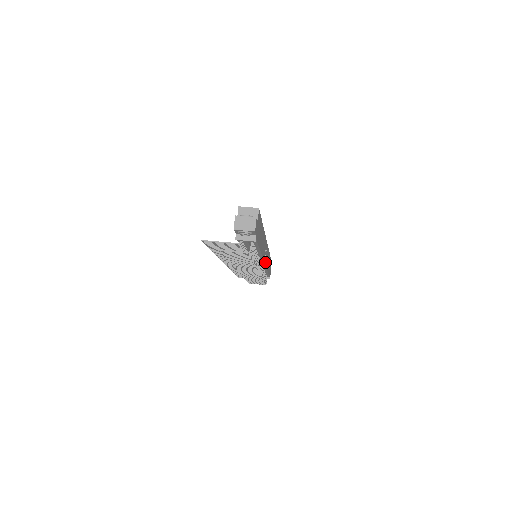
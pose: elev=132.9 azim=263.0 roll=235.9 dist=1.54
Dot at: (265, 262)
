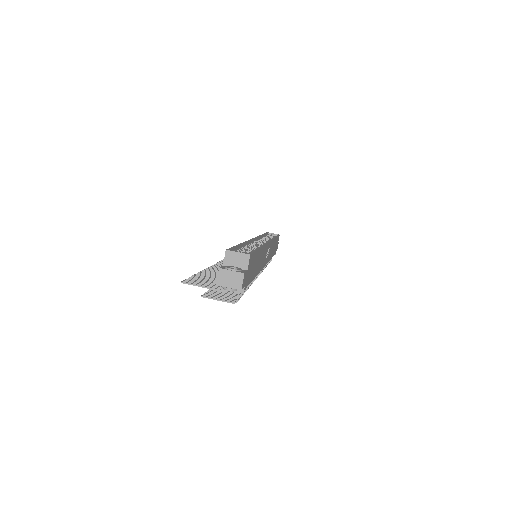
Dot at: (266, 262)
